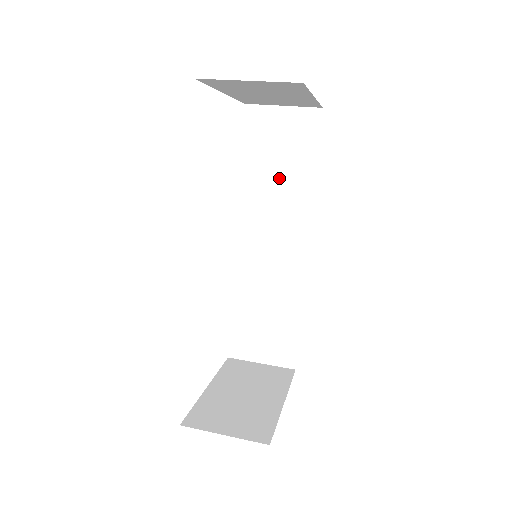
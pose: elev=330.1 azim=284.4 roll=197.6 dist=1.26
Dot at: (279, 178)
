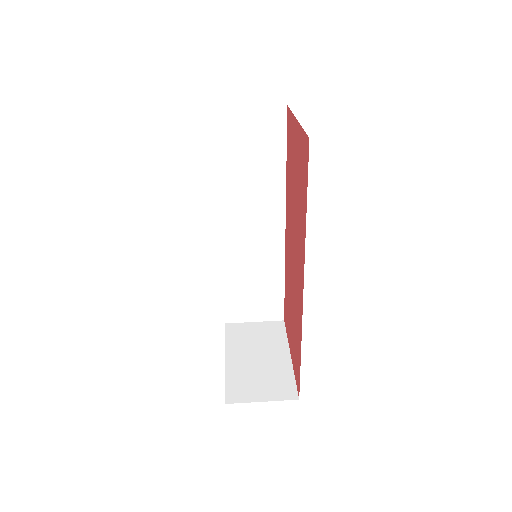
Dot at: (253, 172)
